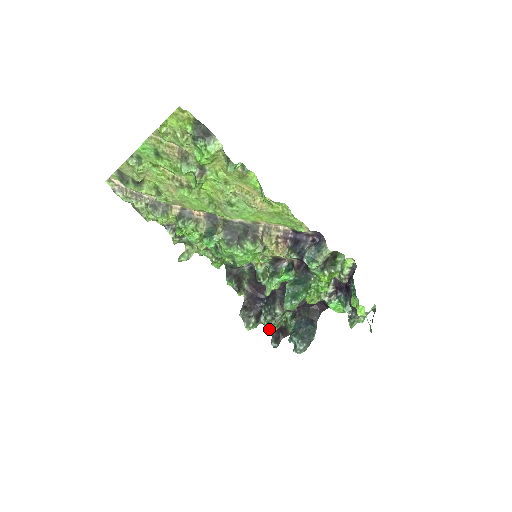
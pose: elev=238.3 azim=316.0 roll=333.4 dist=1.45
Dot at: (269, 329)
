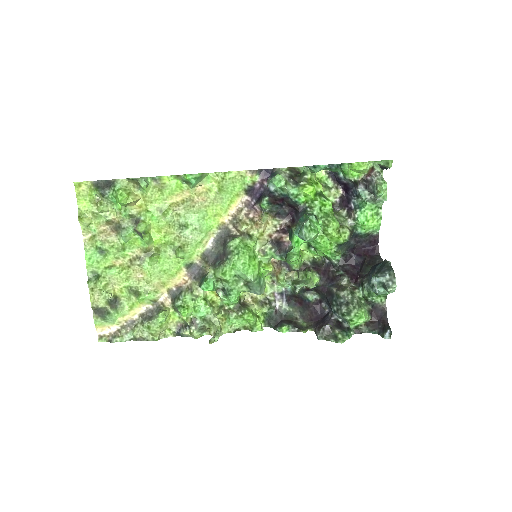
Dot at: (357, 318)
